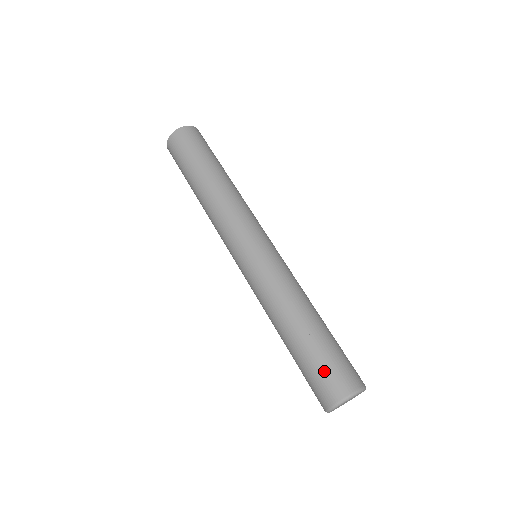
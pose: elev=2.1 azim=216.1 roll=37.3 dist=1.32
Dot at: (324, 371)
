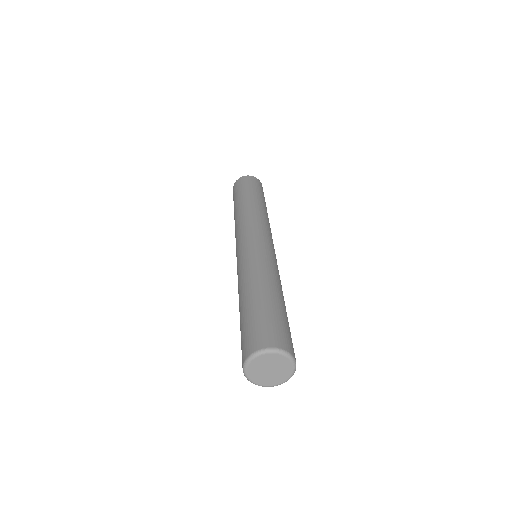
Dot at: (279, 325)
